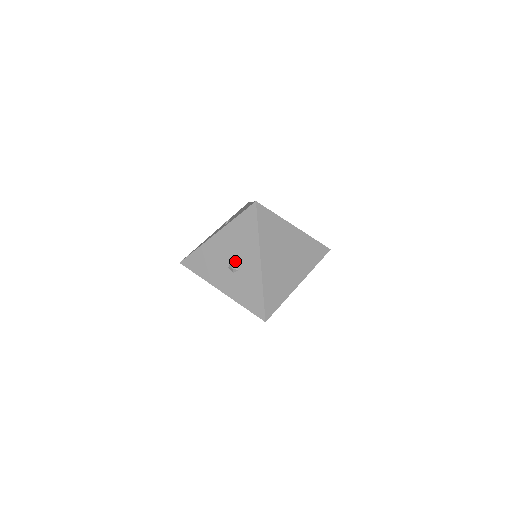
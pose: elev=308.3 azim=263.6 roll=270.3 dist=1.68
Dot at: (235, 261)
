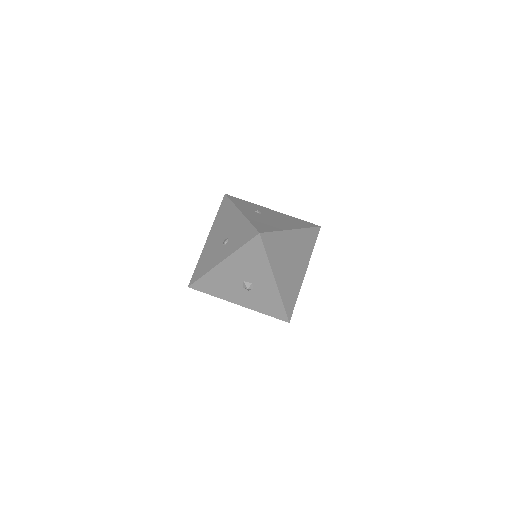
Dot at: (248, 282)
